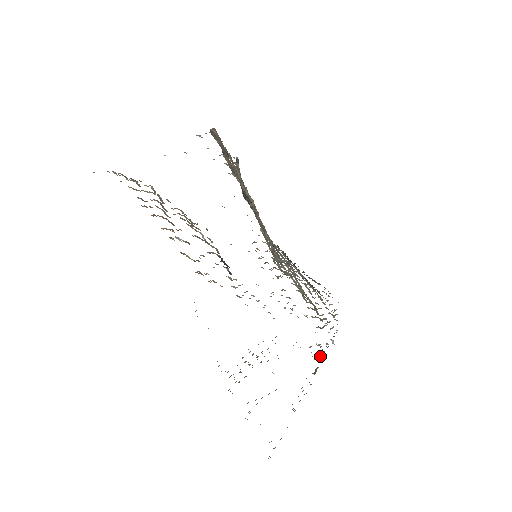
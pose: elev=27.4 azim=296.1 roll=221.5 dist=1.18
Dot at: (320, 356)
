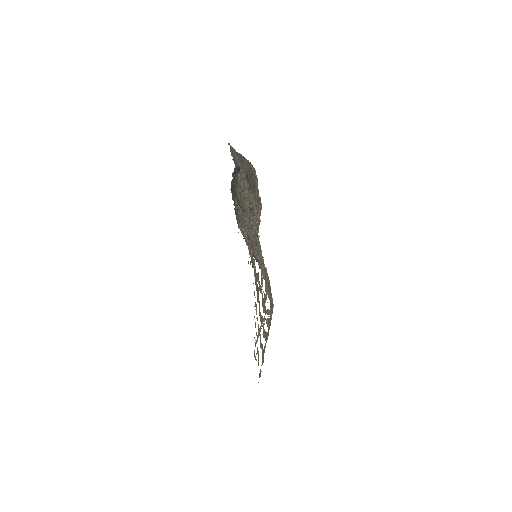
Dot at: occluded
